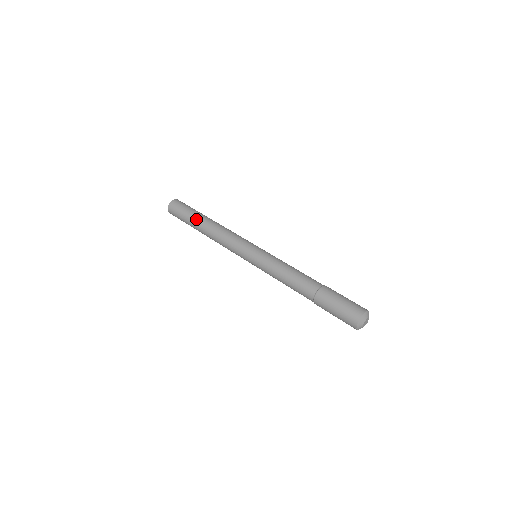
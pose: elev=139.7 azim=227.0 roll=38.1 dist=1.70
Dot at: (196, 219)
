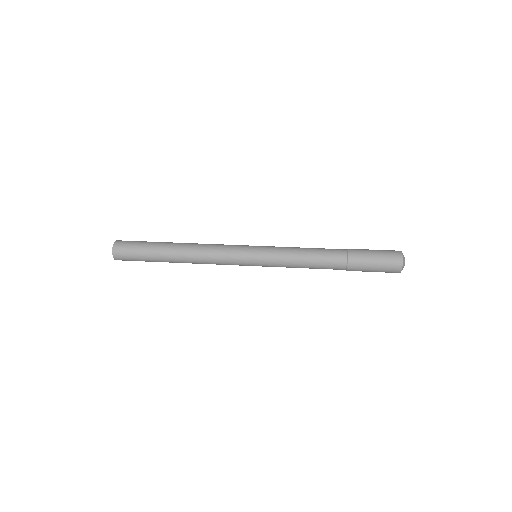
Dot at: (164, 242)
